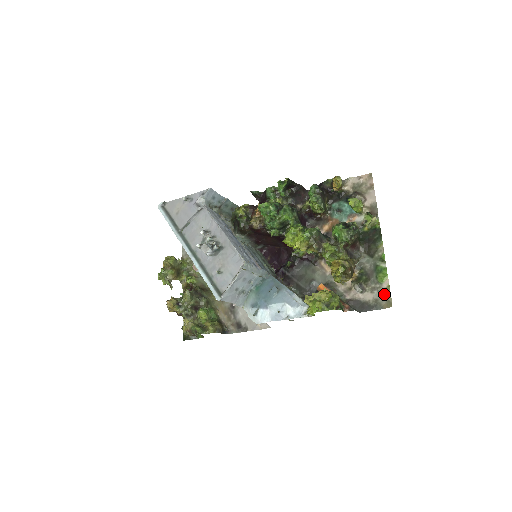
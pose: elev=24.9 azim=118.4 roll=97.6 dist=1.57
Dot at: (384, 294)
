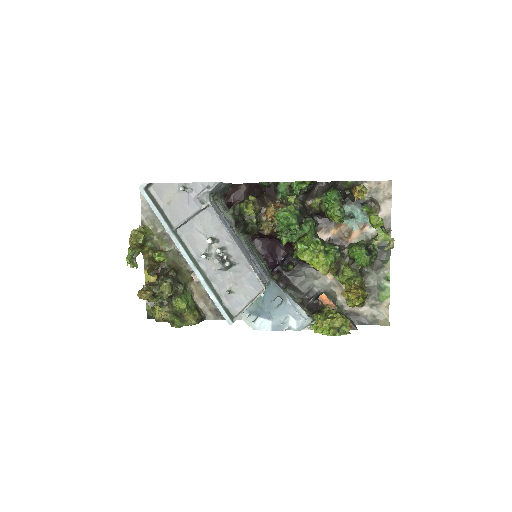
Dot at: (383, 312)
